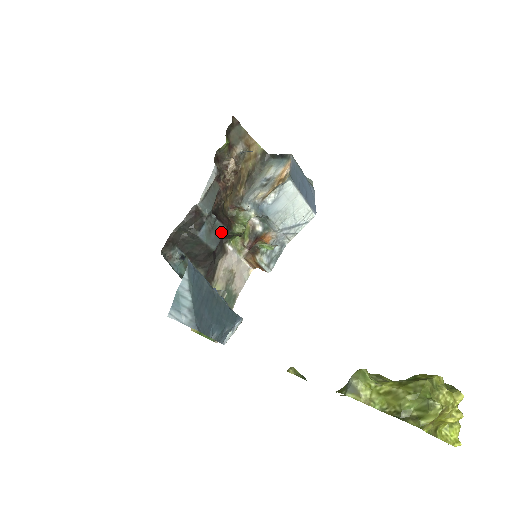
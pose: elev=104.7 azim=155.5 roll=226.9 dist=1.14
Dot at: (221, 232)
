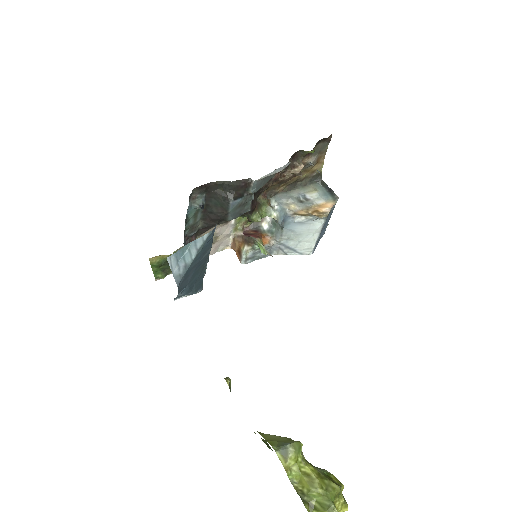
Dot at: (245, 211)
